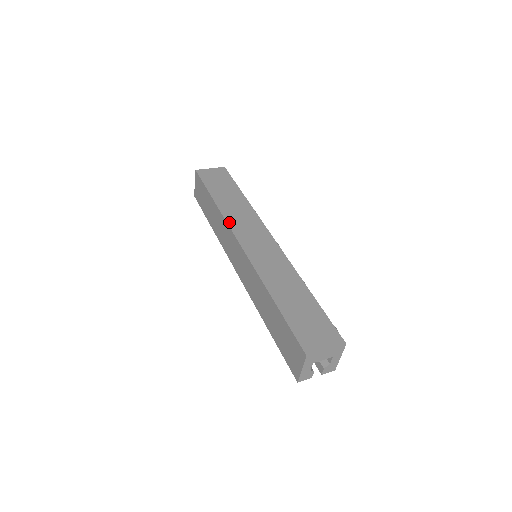
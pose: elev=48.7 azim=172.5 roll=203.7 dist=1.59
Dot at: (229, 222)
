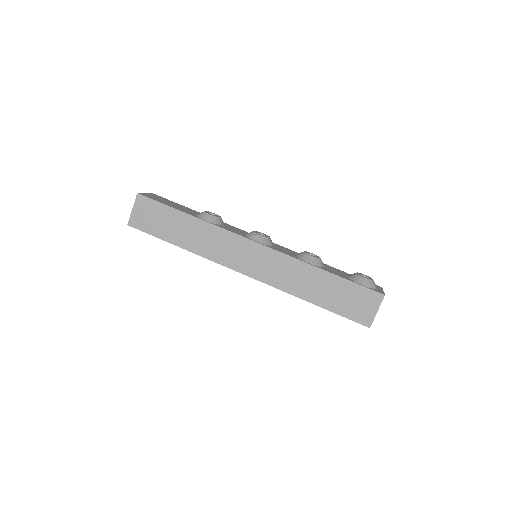
Dot at: (215, 260)
